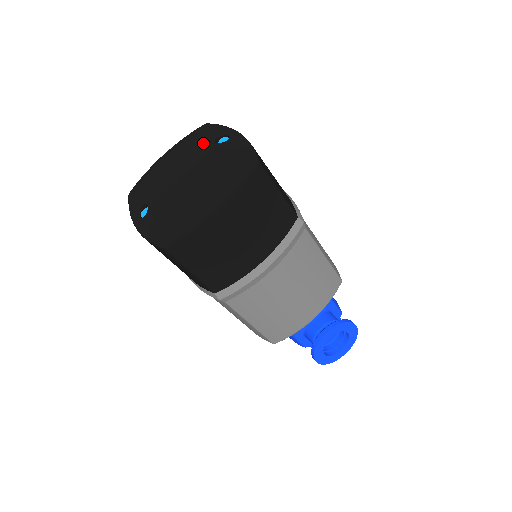
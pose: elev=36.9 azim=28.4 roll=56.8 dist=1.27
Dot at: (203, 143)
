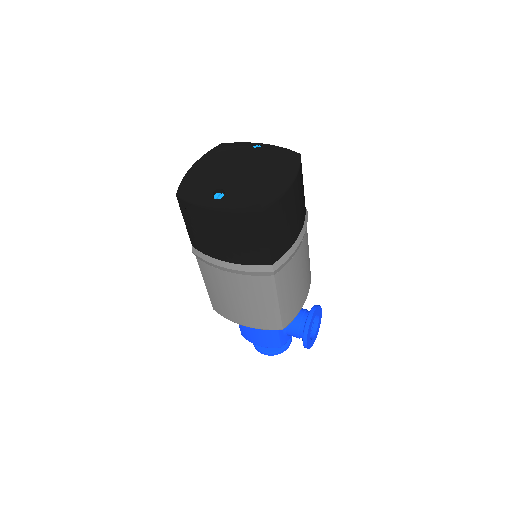
Dot at: (241, 149)
